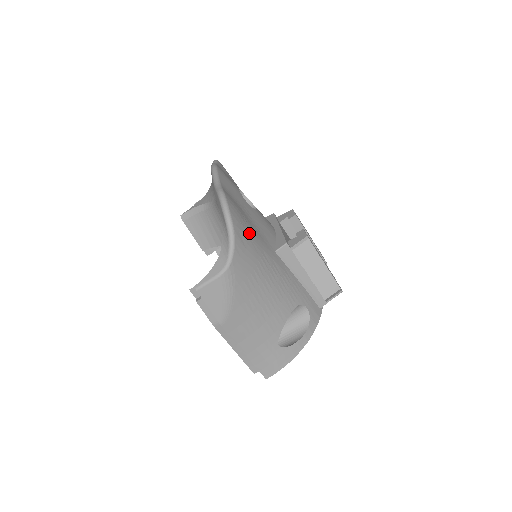
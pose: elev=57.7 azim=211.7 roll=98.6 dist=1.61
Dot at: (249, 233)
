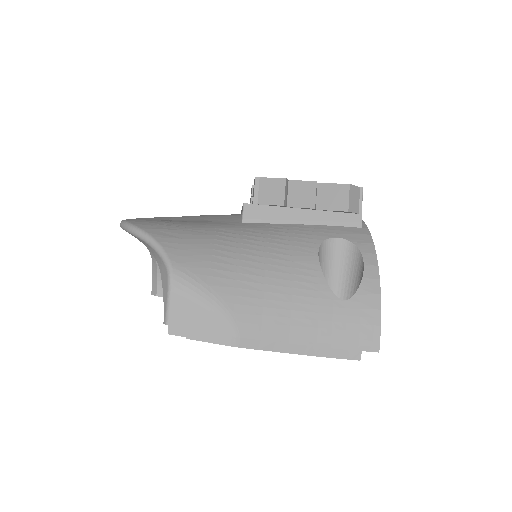
Dot at: (180, 226)
